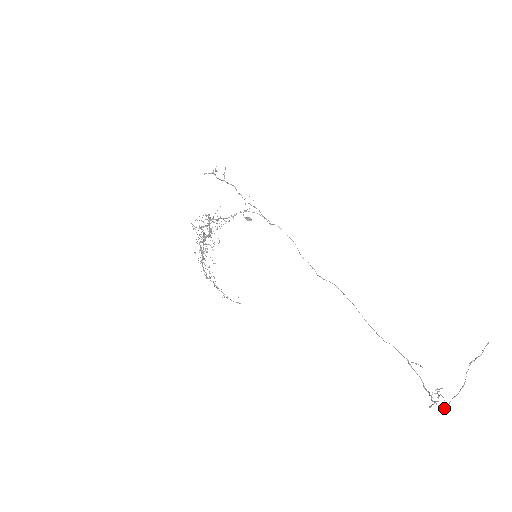
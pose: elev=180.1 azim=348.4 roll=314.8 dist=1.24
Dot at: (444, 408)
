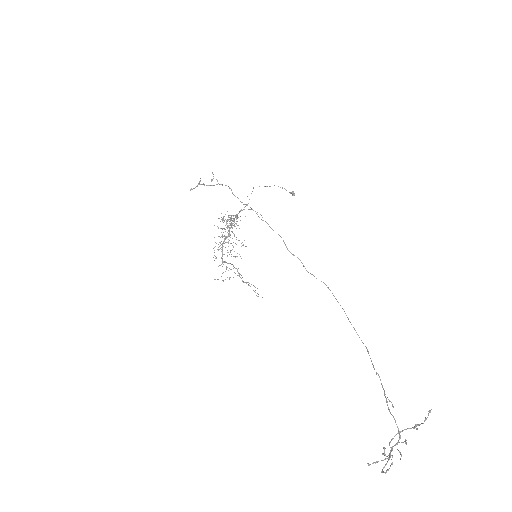
Dot at: occluded
